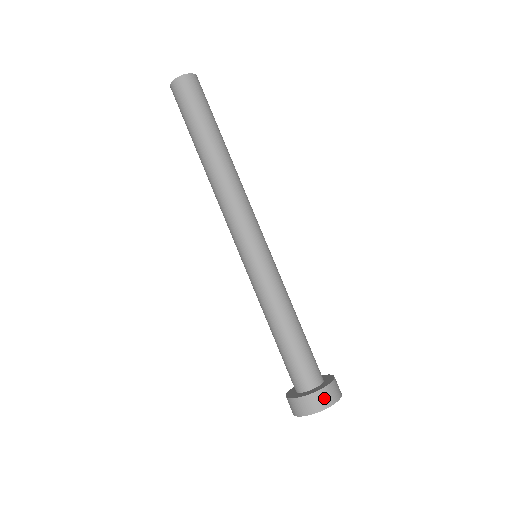
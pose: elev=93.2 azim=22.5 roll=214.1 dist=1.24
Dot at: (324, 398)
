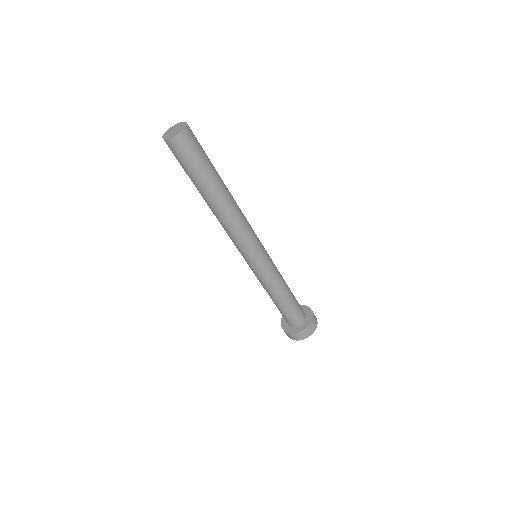
Dot at: (302, 336)
